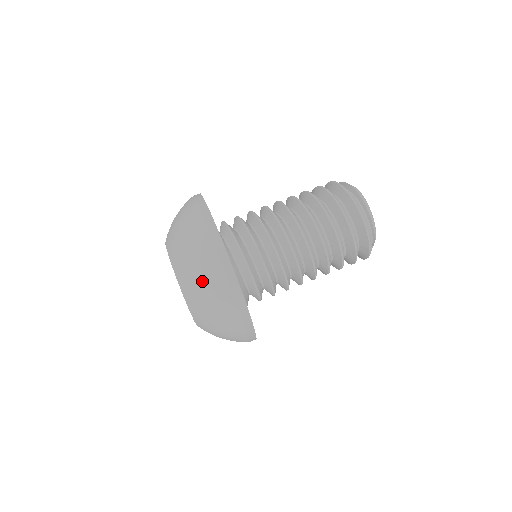
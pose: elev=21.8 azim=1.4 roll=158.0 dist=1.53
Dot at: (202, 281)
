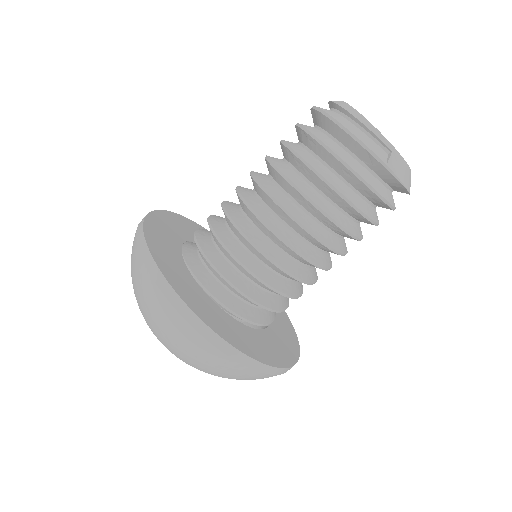
Dot at: (133, 278)
